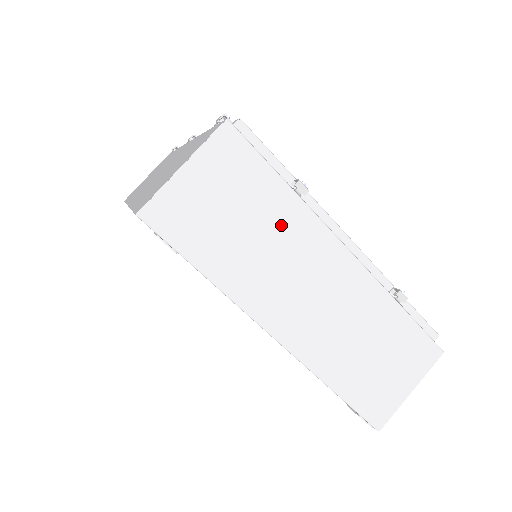
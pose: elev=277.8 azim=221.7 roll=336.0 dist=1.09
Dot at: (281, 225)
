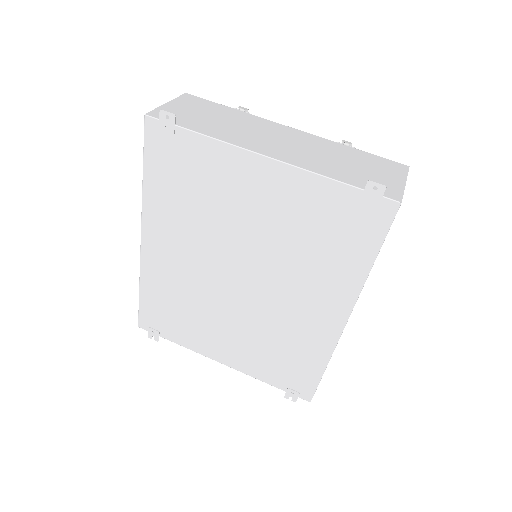
Dot at: (239, 119)
